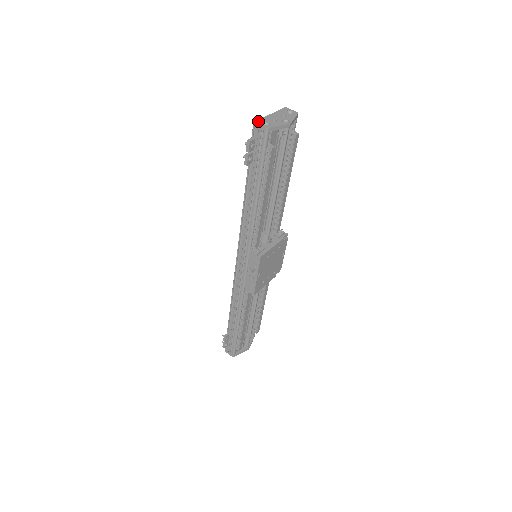
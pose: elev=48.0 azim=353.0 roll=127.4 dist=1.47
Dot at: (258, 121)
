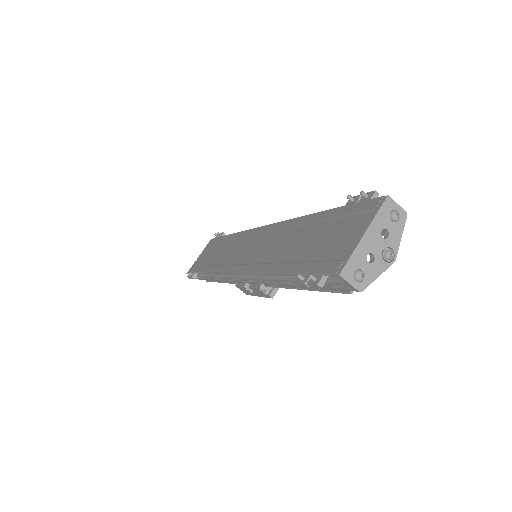
Dot at: (346, 270)
